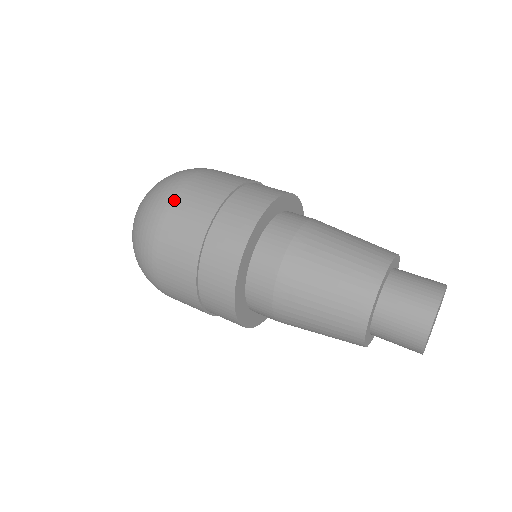
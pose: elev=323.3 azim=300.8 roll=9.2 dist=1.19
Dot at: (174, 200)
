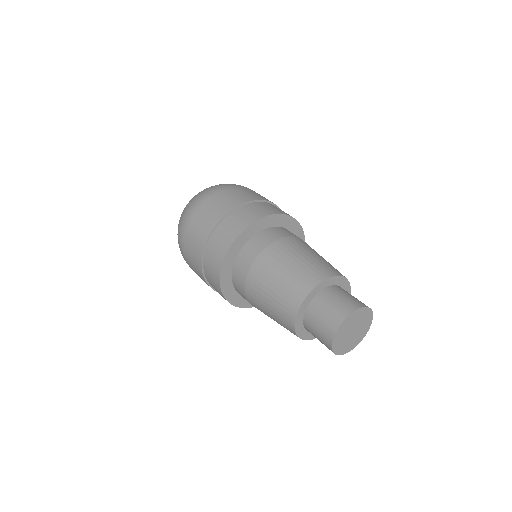
Dot at: (191, 219)
